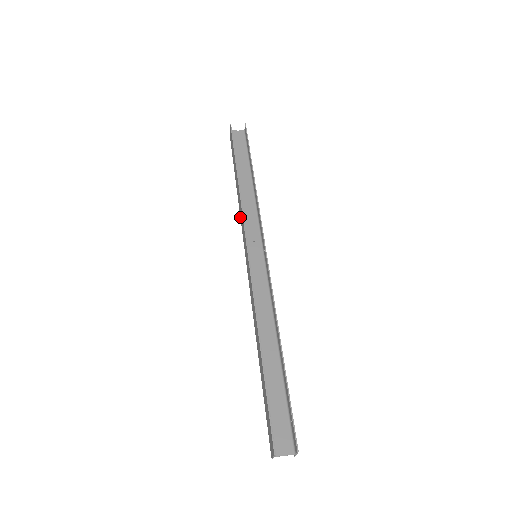
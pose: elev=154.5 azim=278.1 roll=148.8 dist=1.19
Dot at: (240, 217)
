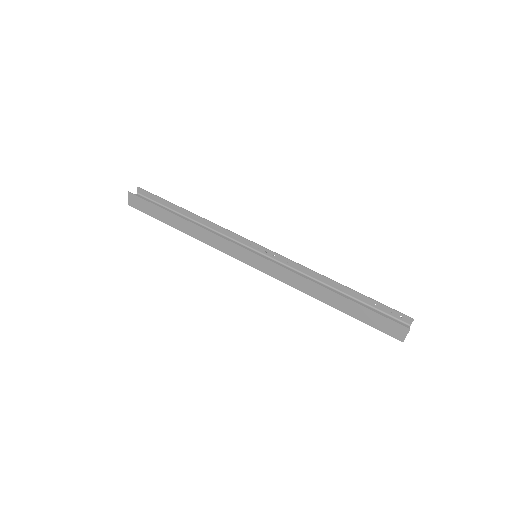
Dot at: (210, 245)
